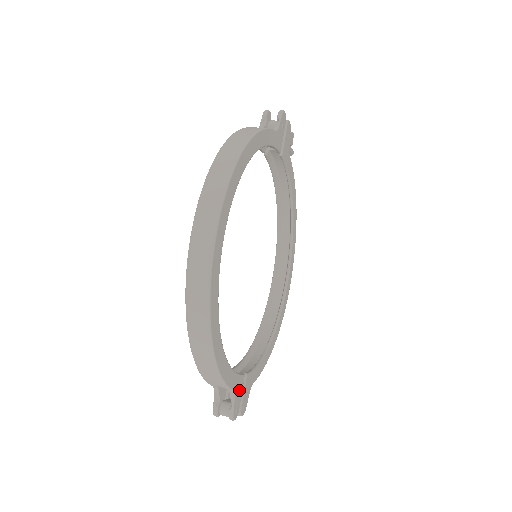
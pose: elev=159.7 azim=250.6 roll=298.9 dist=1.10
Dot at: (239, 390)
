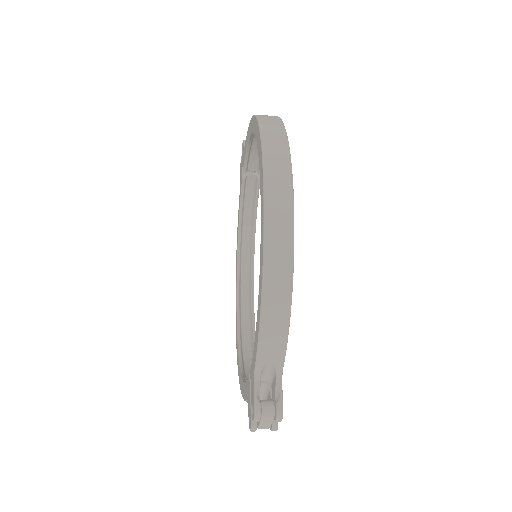
Dot at: occluded
